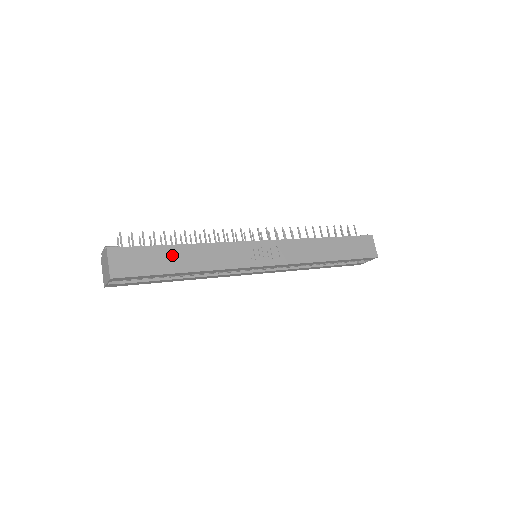
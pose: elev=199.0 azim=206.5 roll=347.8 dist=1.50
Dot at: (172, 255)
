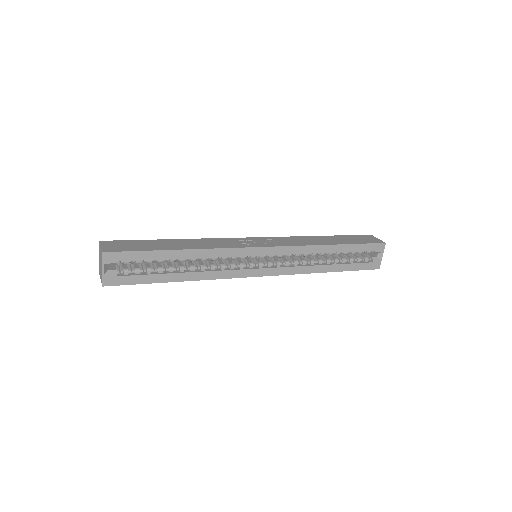
Dot at: (164, 243)
